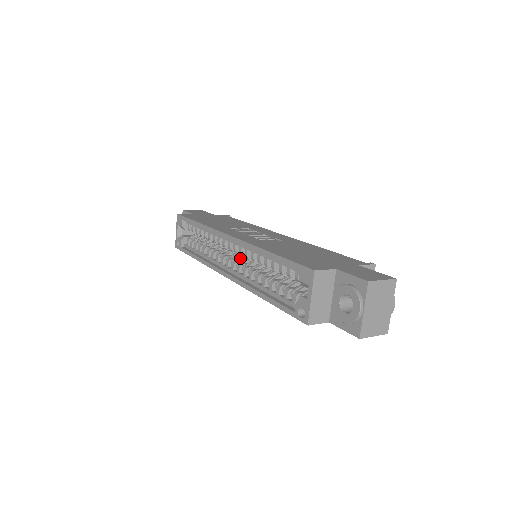
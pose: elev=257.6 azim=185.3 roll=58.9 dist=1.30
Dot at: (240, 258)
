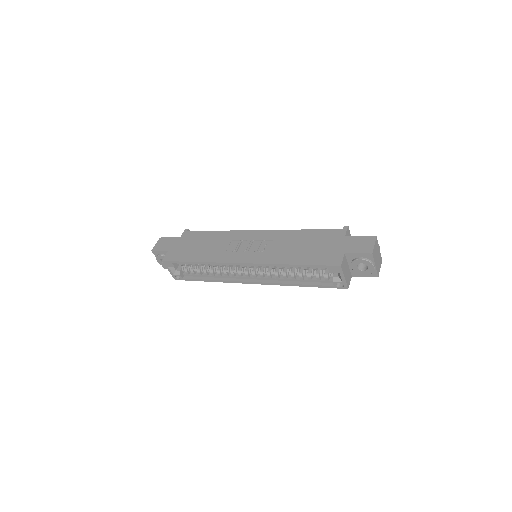
Dot at: (253, 267)
